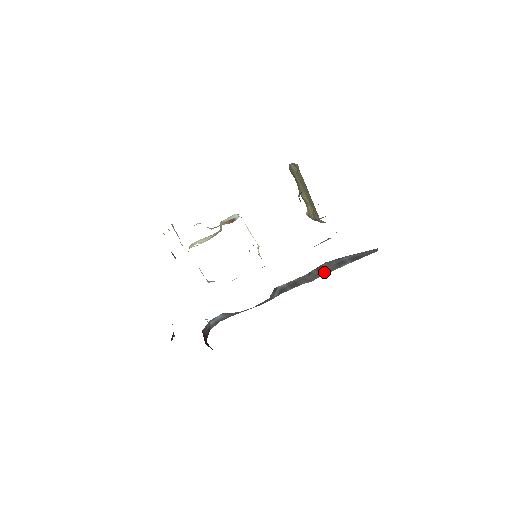
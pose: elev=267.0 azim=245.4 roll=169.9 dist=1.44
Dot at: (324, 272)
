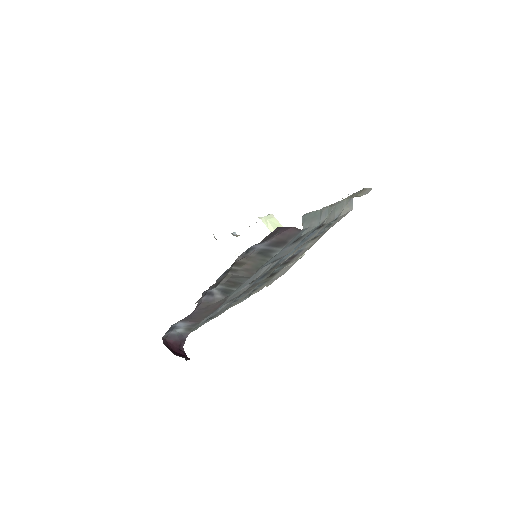
Dot at: (255, 265)
